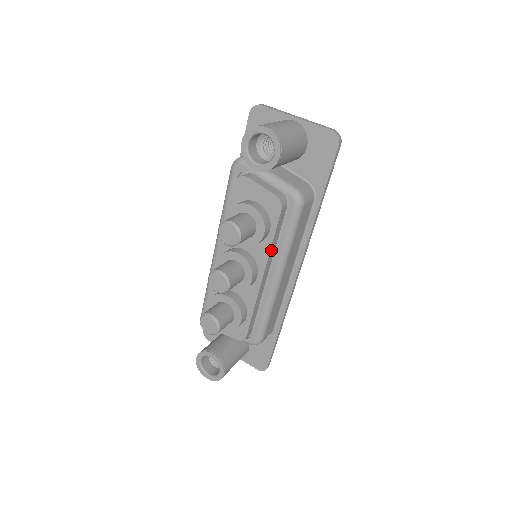
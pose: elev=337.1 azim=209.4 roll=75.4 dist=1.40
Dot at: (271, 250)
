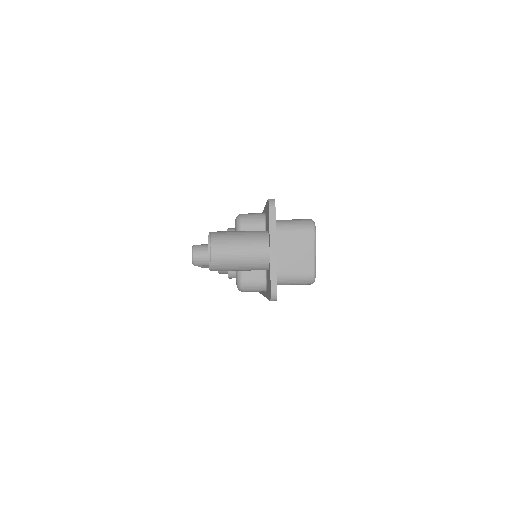
Dot at: occluded
